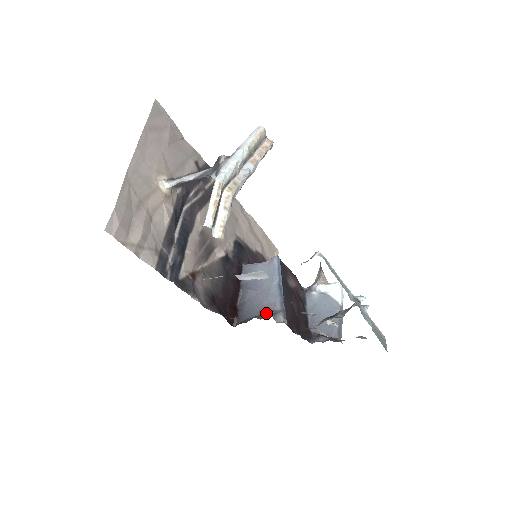
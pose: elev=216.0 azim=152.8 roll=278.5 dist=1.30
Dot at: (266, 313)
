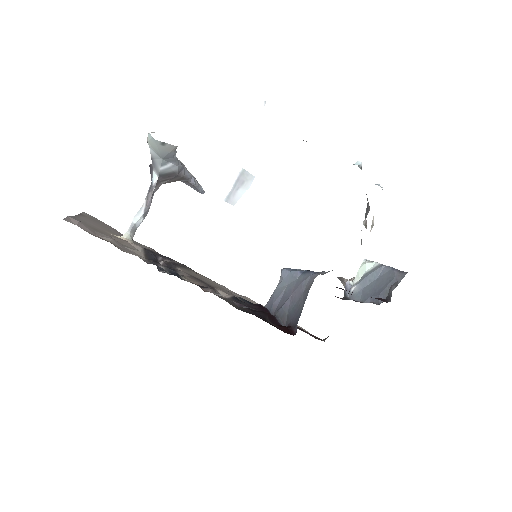
Dot at: occluded
